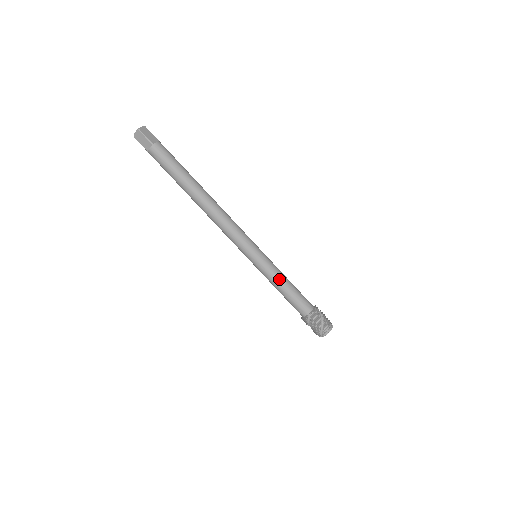
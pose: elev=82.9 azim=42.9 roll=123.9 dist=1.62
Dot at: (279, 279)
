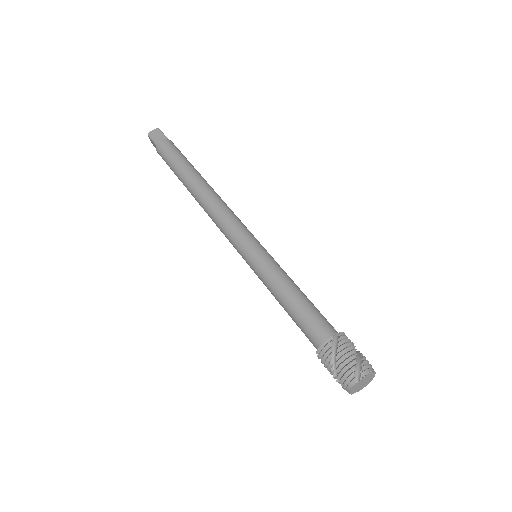
Dot at: (289, 279)
